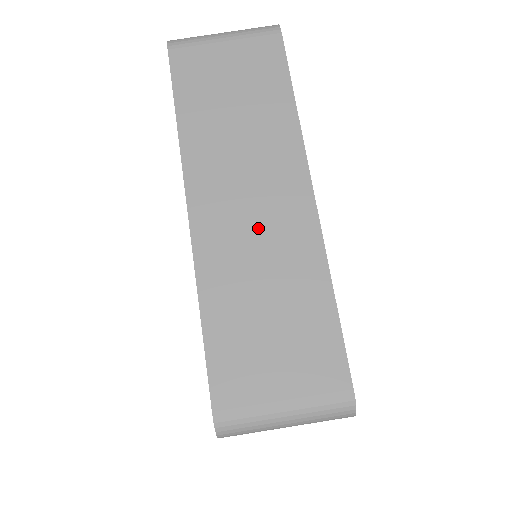
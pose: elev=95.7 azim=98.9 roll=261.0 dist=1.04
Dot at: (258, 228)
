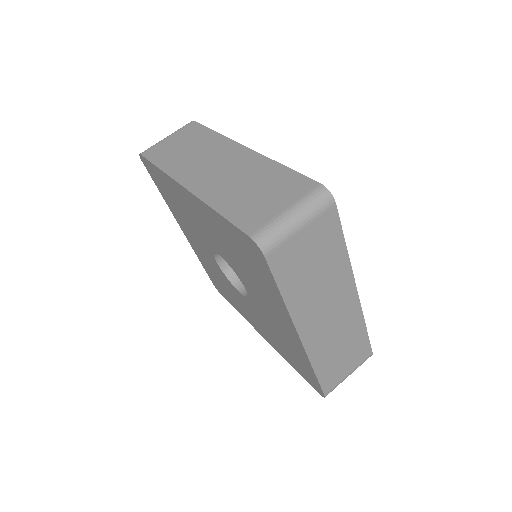
Dot at: (226, 171)
